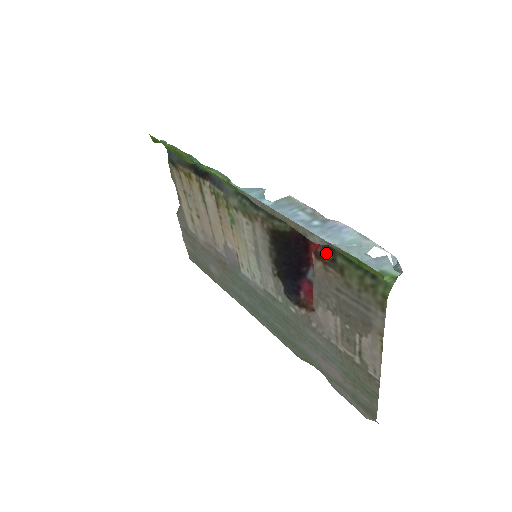
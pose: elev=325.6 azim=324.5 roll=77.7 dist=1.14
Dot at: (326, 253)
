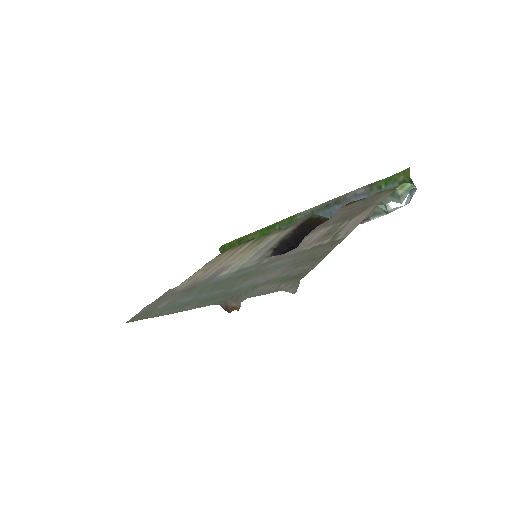
Dot at: occluded
